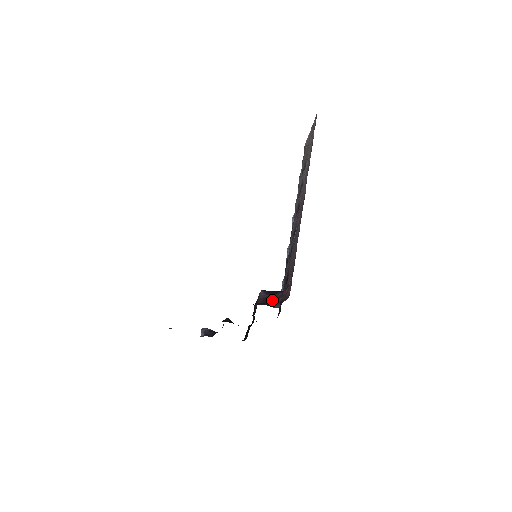
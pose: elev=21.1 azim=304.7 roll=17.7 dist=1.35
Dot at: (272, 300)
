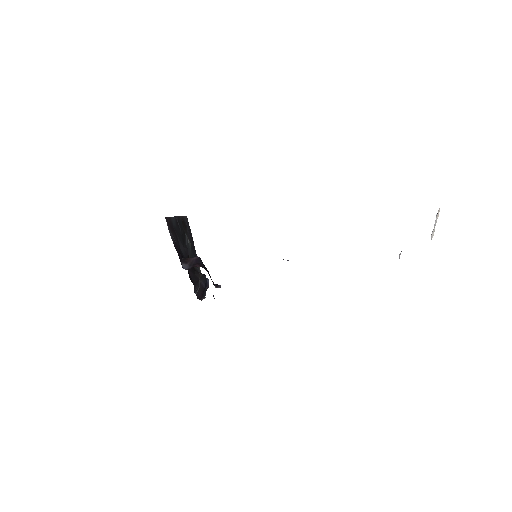
Dot at: (191, 264)
